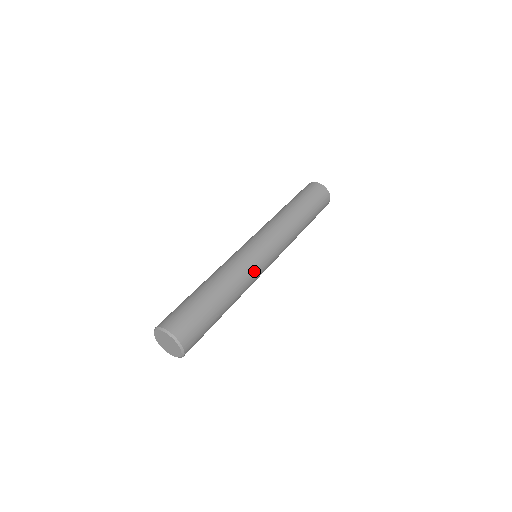
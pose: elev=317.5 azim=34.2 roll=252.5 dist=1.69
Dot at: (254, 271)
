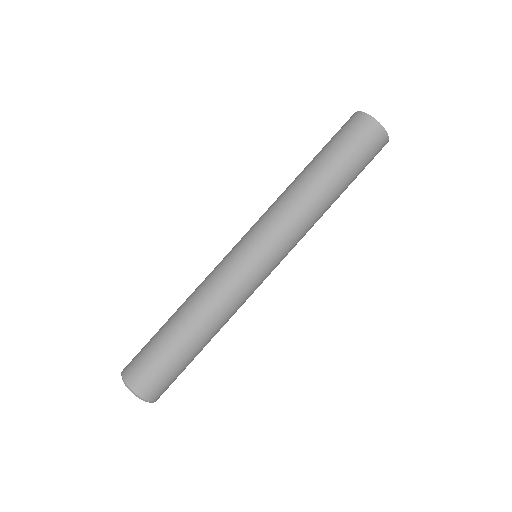
Dot at: (234, 283)
